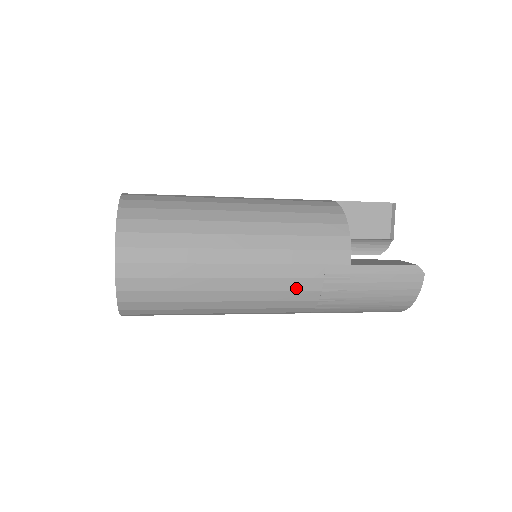
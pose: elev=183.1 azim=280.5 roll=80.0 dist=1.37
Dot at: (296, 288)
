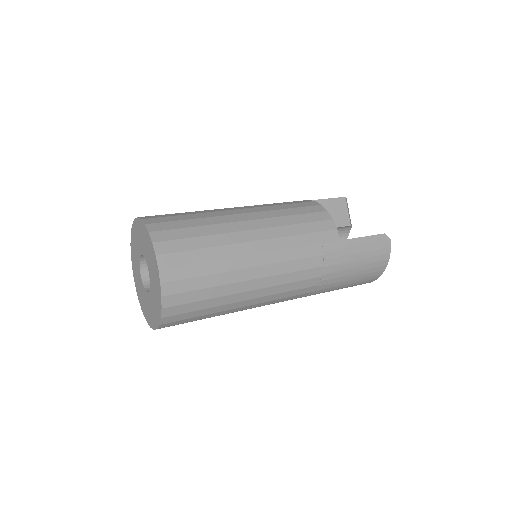
Dot at: (304, 267)
